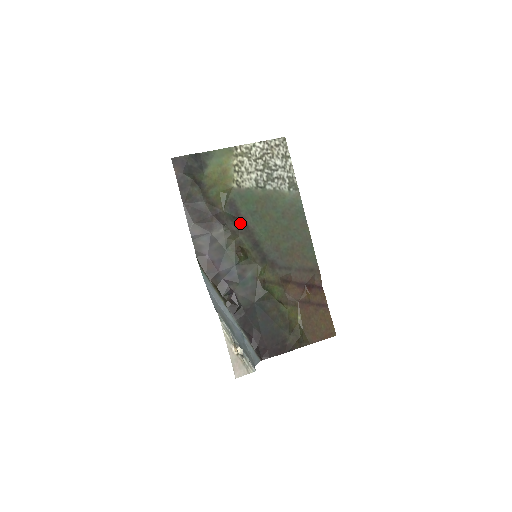
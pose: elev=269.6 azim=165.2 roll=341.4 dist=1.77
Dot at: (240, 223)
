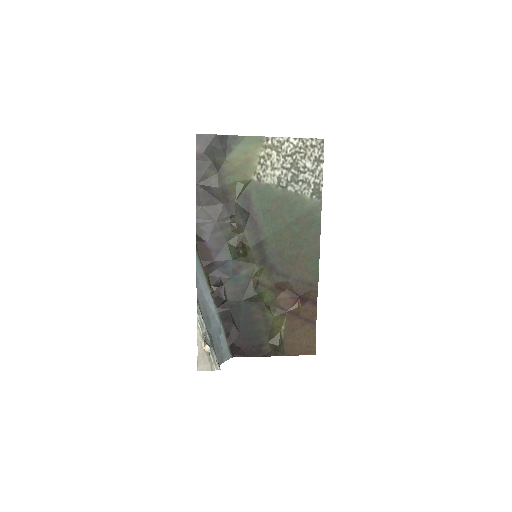
Dot at: (249, 218)
